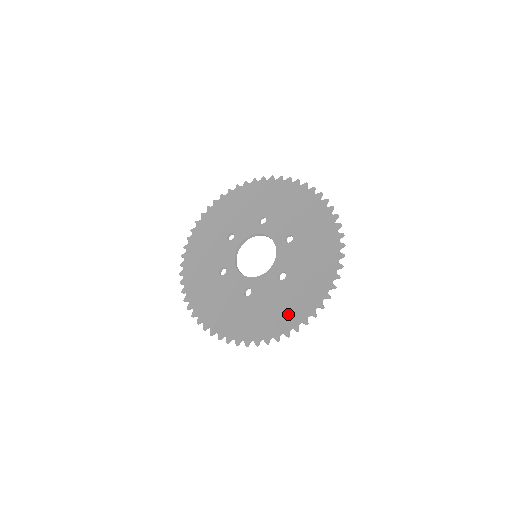
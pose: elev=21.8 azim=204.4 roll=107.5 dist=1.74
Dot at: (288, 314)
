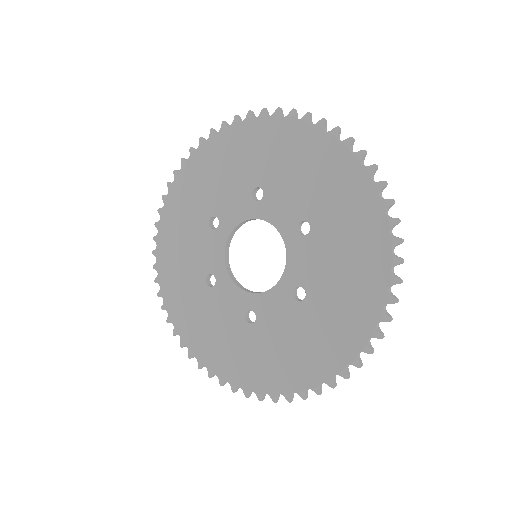
Dot at: (217, 355)
